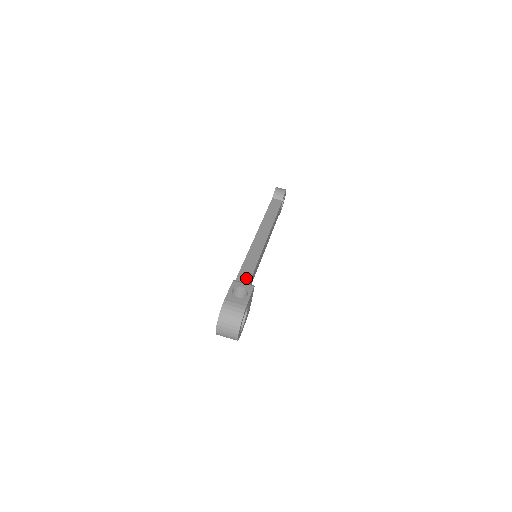
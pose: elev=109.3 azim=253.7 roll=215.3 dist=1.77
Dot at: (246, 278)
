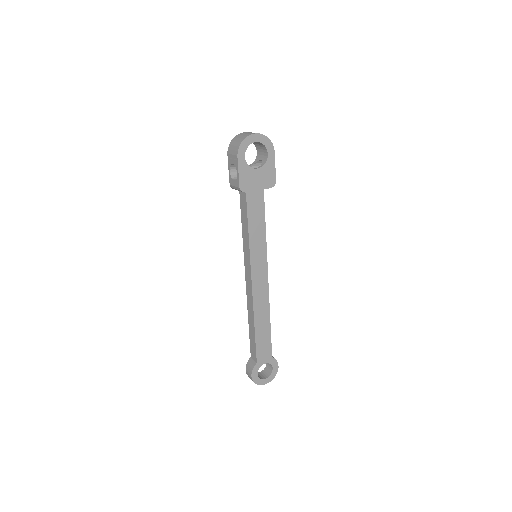
Dot at: occluded
